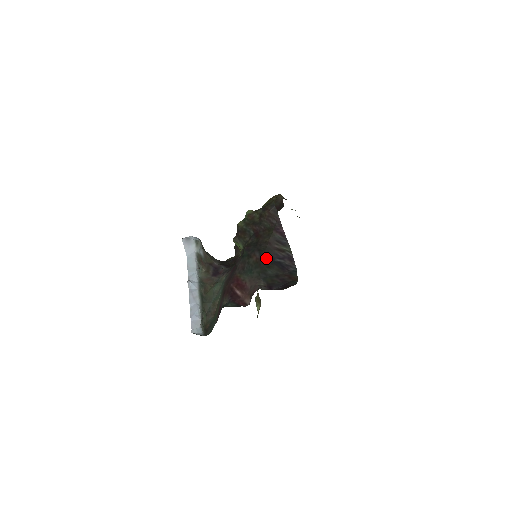
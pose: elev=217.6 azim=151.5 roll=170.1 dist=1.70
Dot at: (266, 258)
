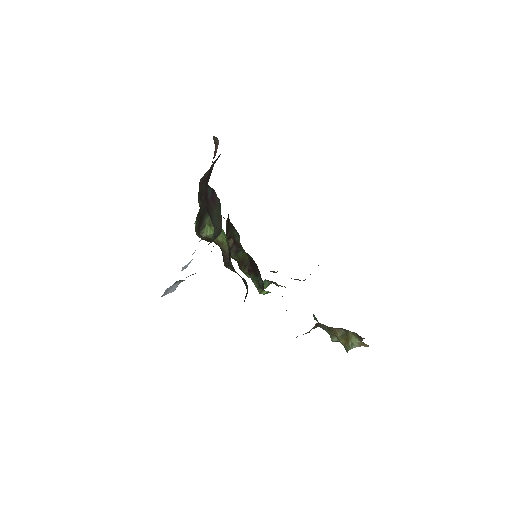
Dot at: occluded
